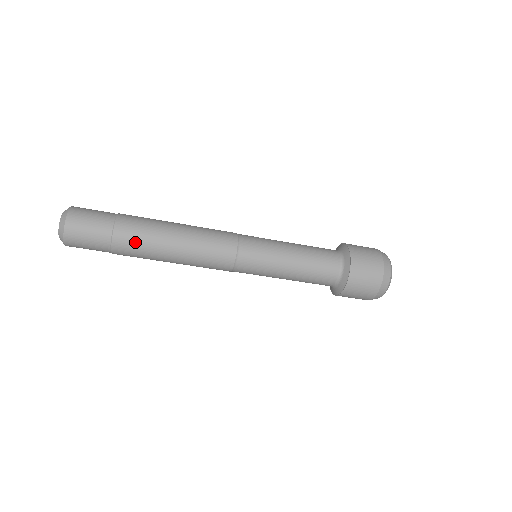
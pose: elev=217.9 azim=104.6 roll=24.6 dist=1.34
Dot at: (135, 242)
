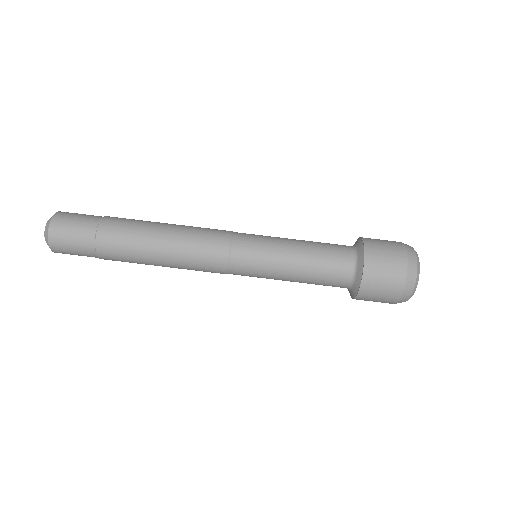
Dot at: occluded
